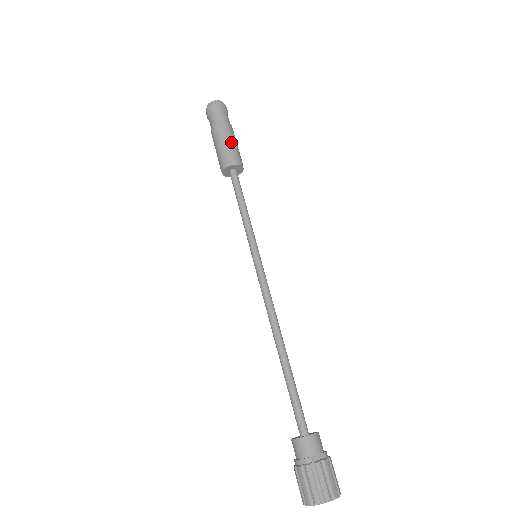
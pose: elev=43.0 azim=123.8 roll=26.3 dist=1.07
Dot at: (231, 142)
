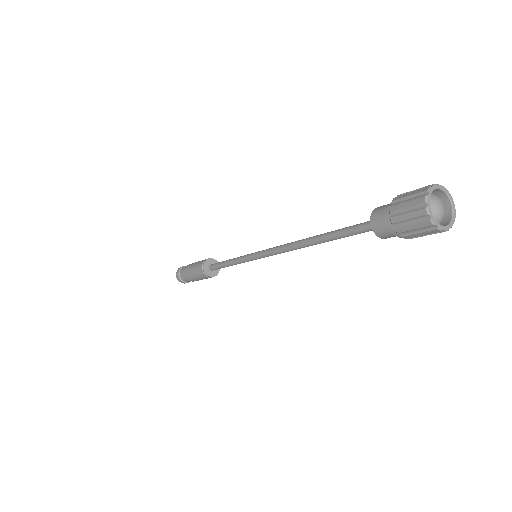
Dot at: (197, 262)
